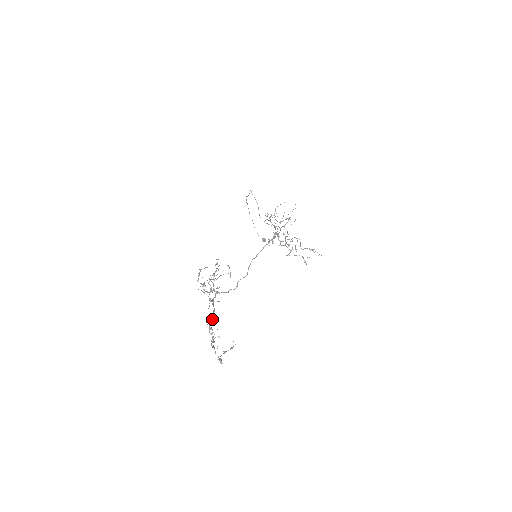
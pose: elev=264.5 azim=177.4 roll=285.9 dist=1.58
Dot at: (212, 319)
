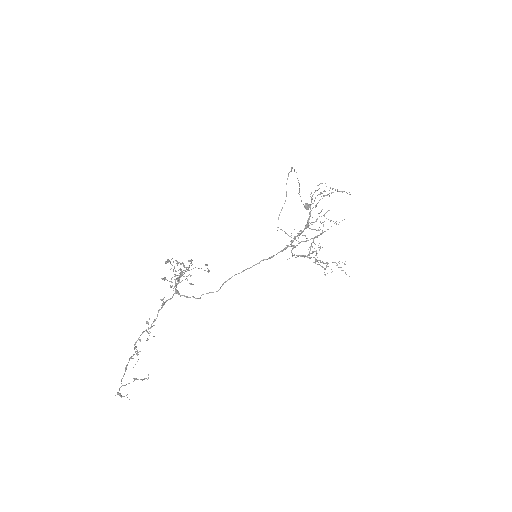
Dot at: occluded
